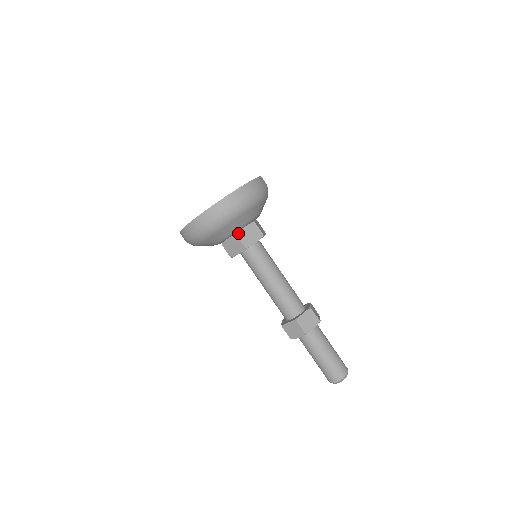
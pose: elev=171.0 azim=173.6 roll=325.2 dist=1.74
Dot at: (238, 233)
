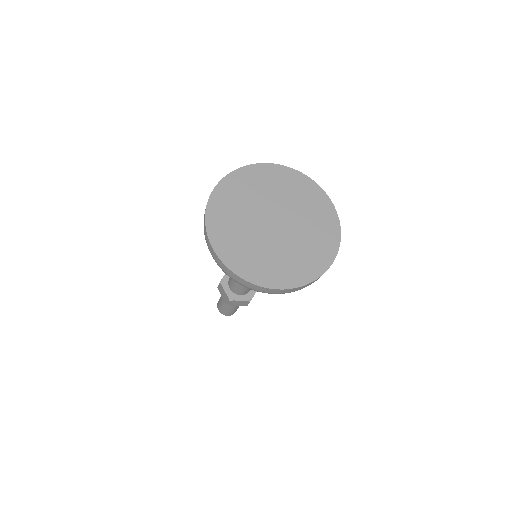
Dot at: occluded
